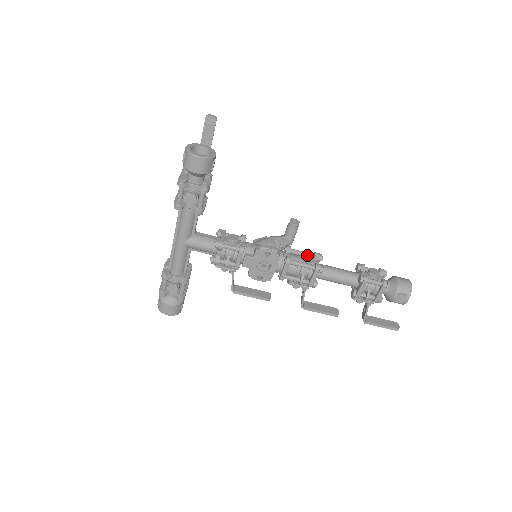
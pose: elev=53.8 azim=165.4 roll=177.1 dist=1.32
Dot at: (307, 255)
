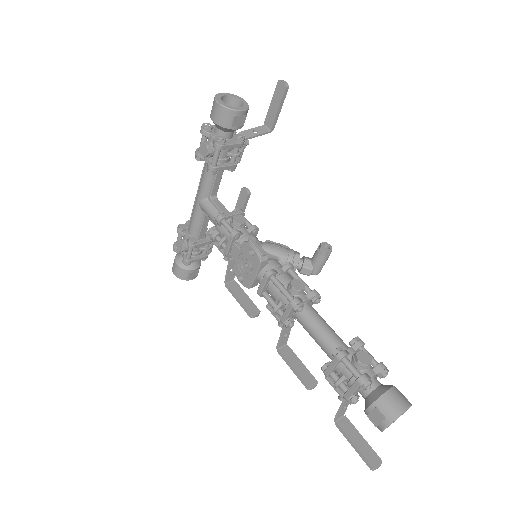
Dot at: (297, 283)
